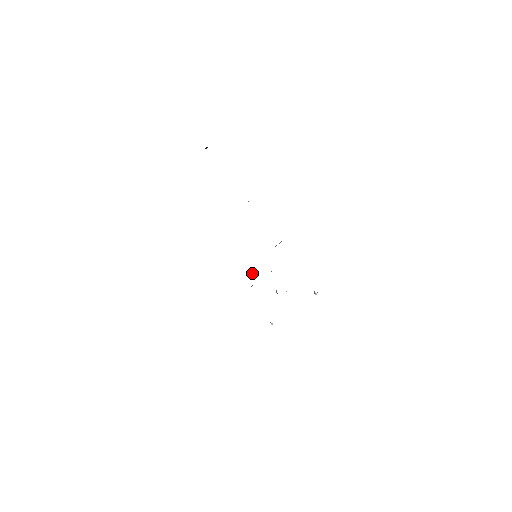
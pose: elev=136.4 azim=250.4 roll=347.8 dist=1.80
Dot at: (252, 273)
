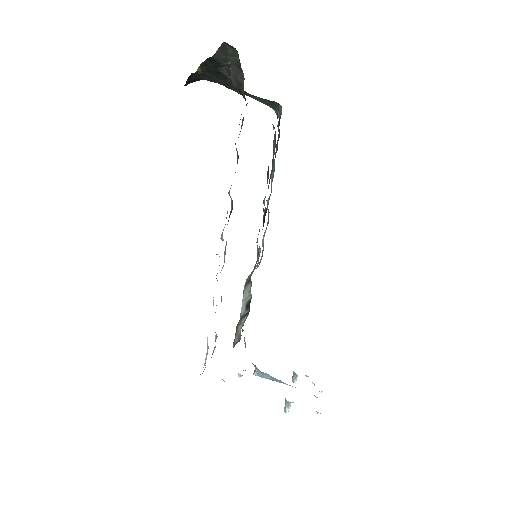
Dot at: (243, 303)
